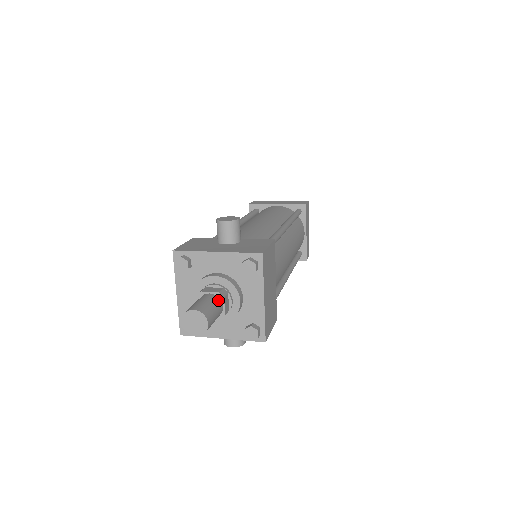
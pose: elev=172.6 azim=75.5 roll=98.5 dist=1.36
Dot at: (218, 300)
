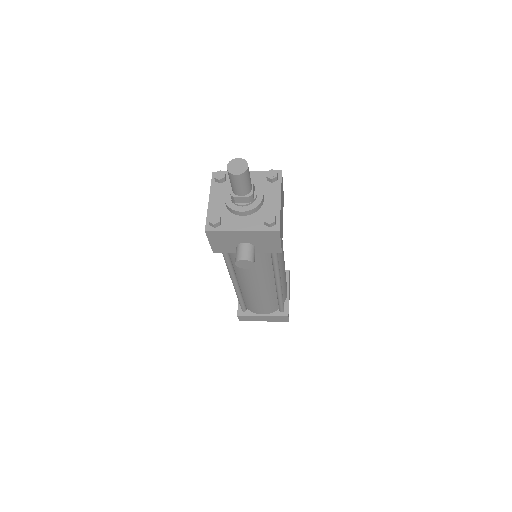
Dot at: occluded
